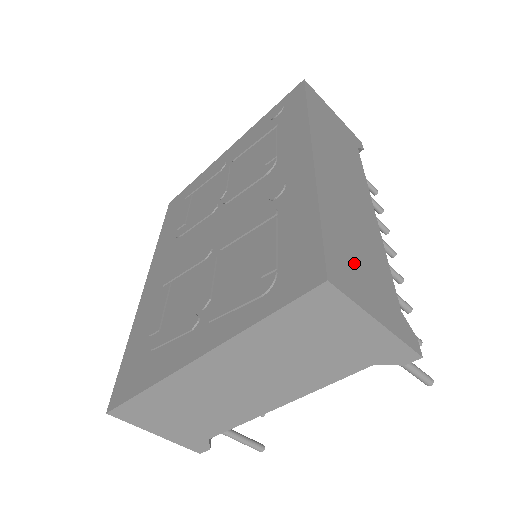
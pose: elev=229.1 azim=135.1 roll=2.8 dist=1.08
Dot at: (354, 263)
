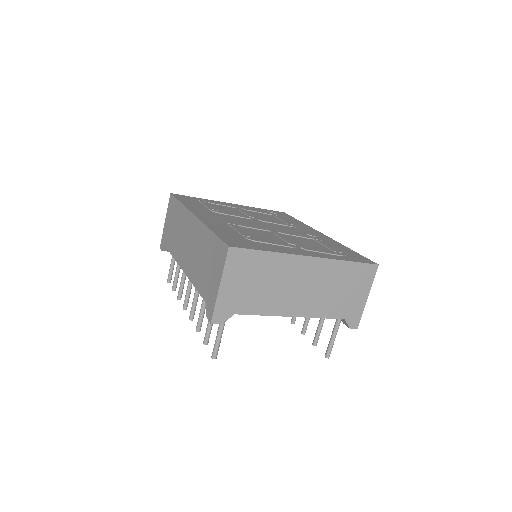
Dot at: occluded
